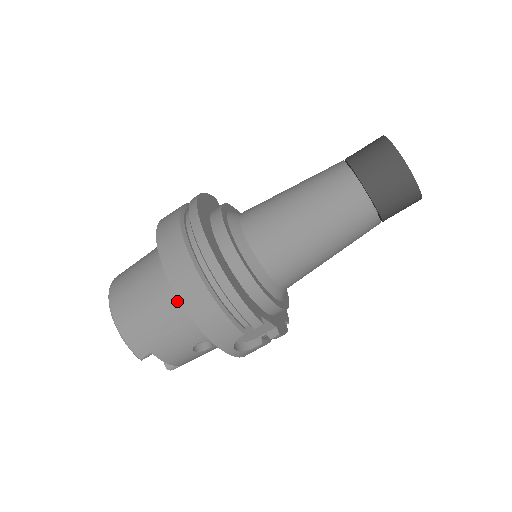
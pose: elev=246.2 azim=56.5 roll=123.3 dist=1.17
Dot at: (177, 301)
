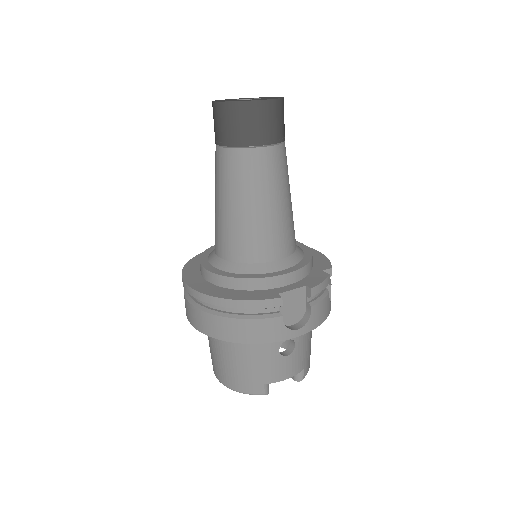
Dot at: occluded
